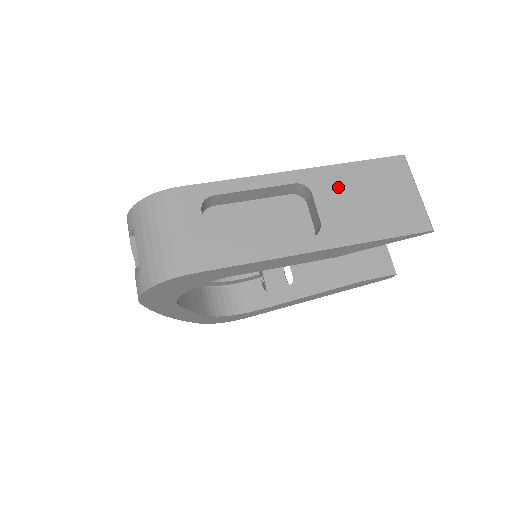
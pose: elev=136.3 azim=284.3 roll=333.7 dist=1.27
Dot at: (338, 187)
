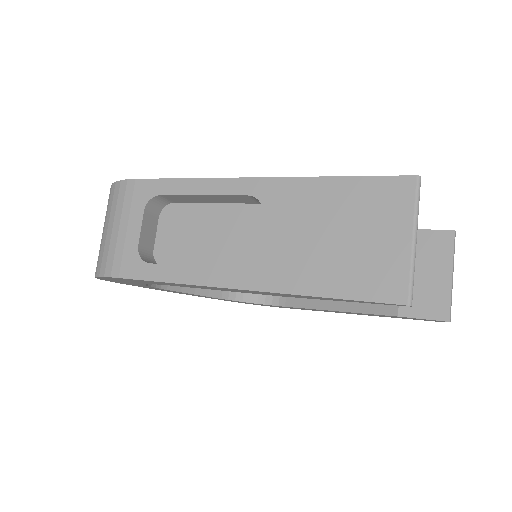
Dot at: (298, 210)
